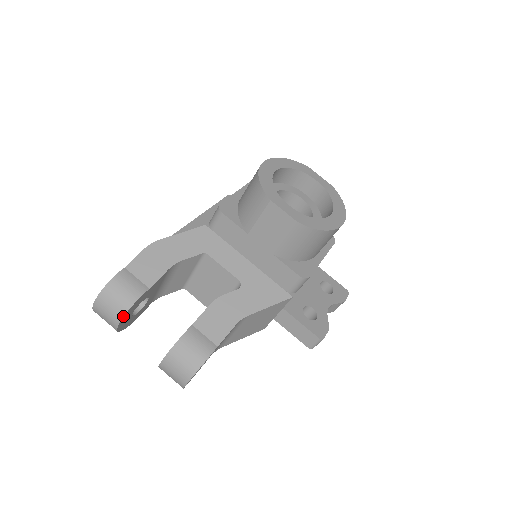
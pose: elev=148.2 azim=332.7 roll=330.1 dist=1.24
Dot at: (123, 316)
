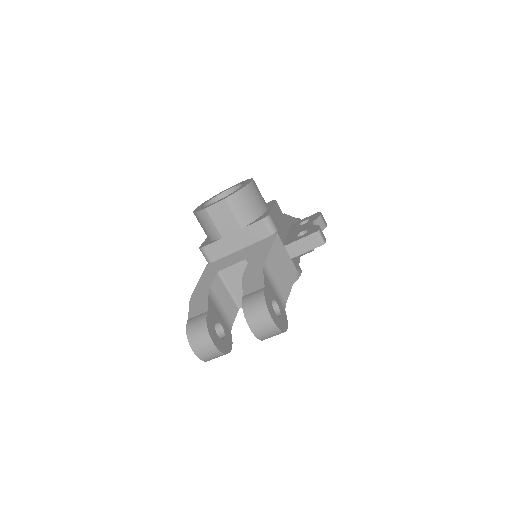
Dot at: (209, 335)
